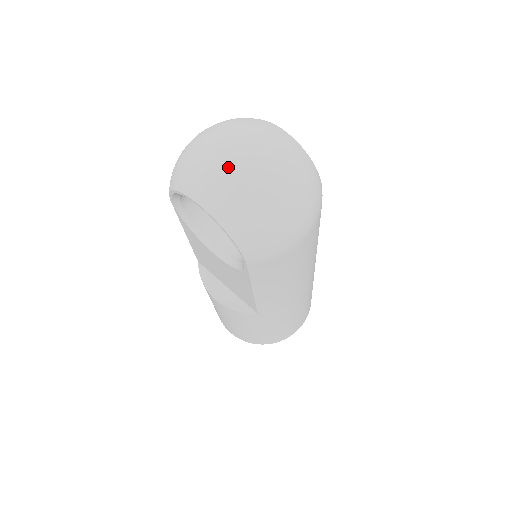
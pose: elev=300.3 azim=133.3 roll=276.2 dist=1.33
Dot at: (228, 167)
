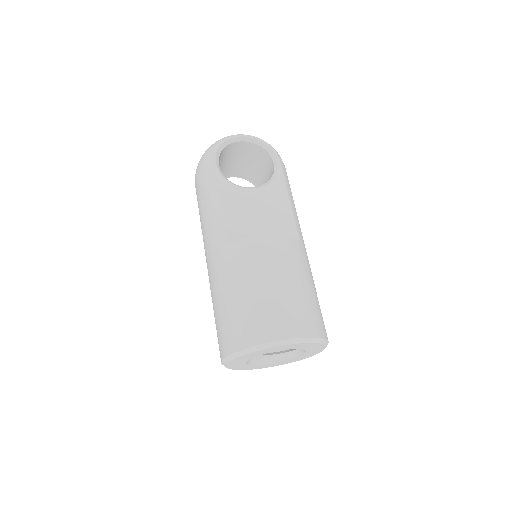
Dot at: occluded
